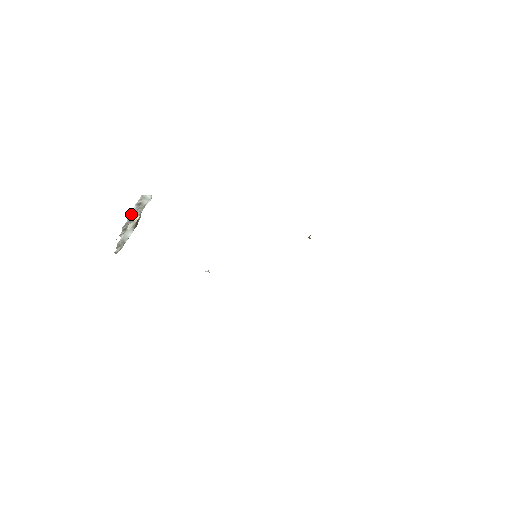
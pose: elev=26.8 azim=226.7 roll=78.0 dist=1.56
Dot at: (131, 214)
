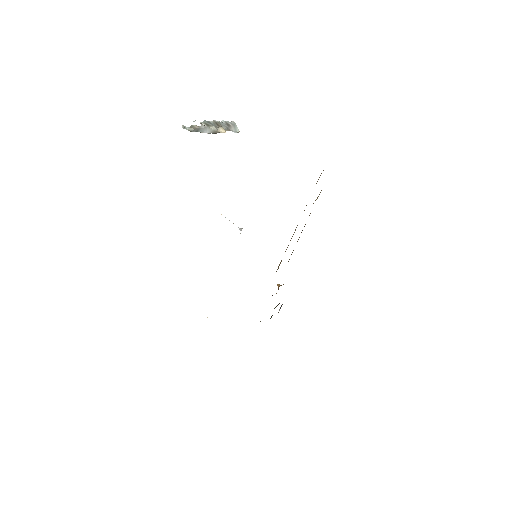
Dot at: (218, 122)
